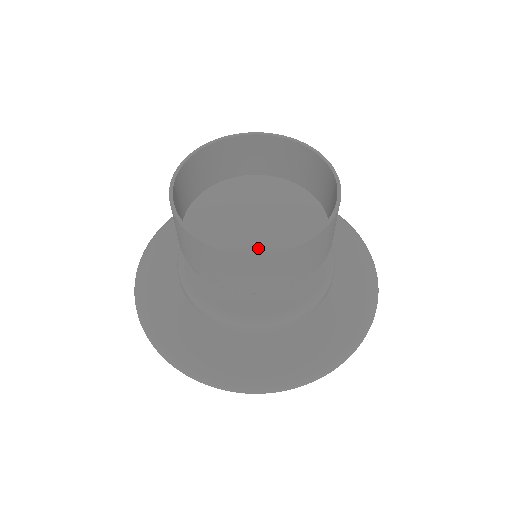
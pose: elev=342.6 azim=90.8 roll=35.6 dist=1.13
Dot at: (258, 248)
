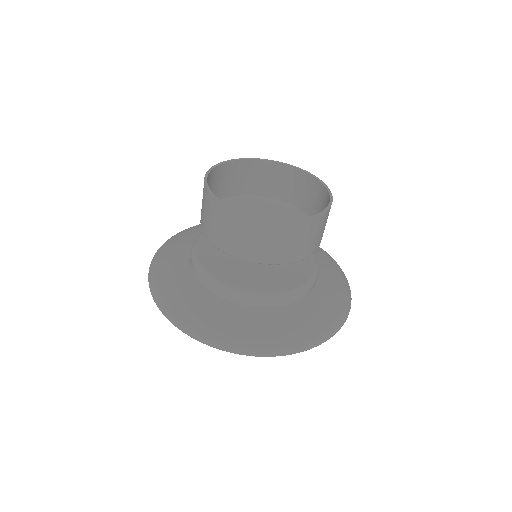
Dot at: occluded
